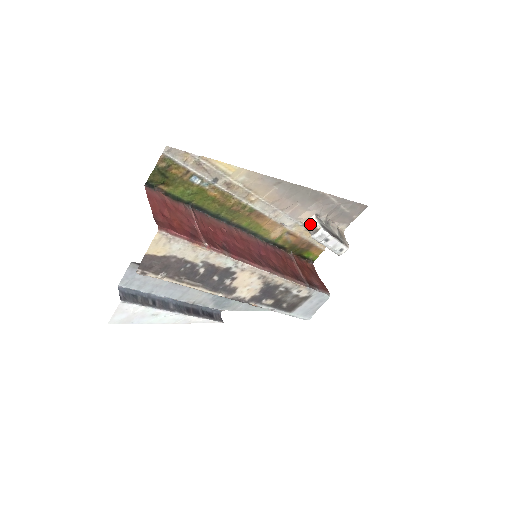
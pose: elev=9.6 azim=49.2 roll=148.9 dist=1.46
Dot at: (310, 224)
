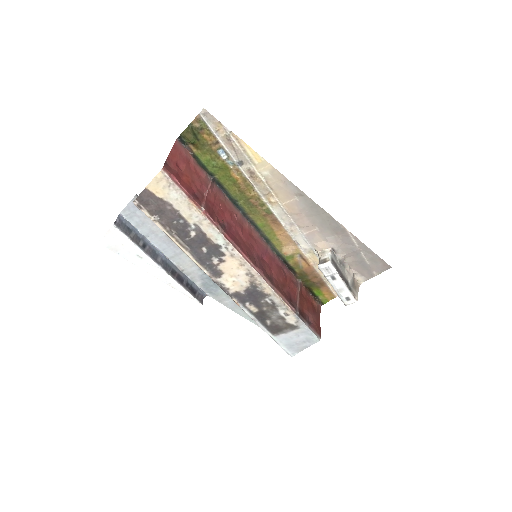
Dot at: (323, 254)
